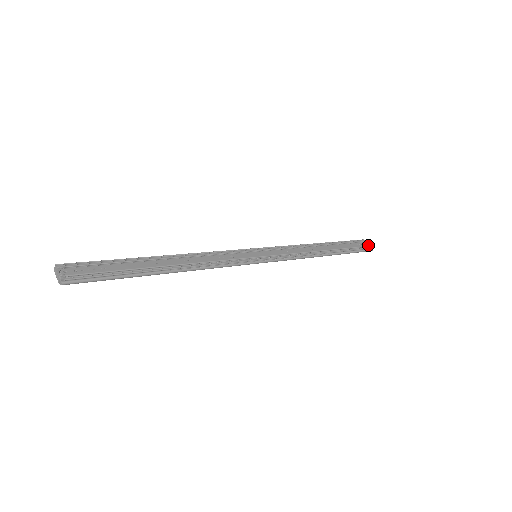
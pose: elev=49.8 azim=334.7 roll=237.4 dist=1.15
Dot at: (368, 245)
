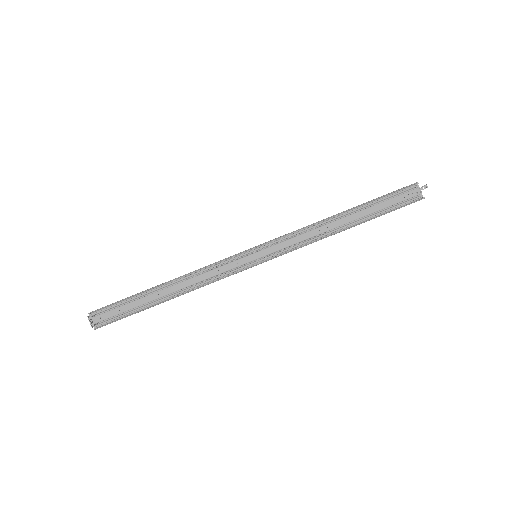
Dot at: (418, 193)
